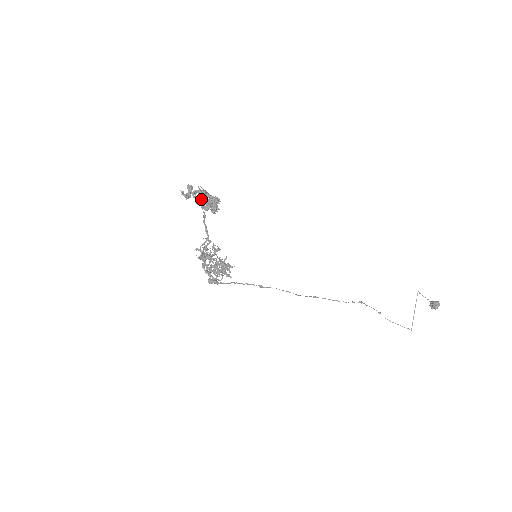
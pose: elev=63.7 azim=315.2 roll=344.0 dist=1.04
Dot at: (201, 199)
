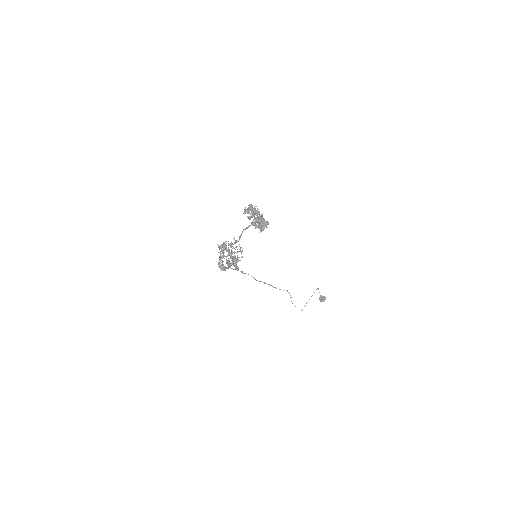
Dot at: (260, 222)
